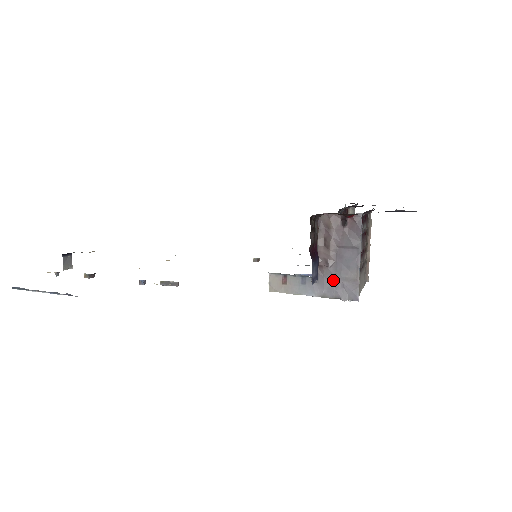
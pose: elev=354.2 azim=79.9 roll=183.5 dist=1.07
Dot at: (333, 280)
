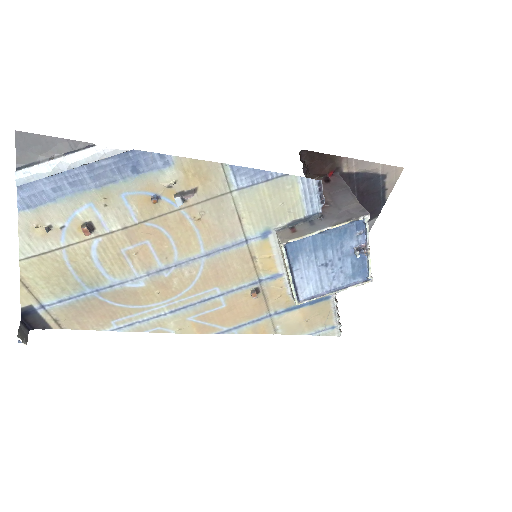
Dot at: (338, 212)
